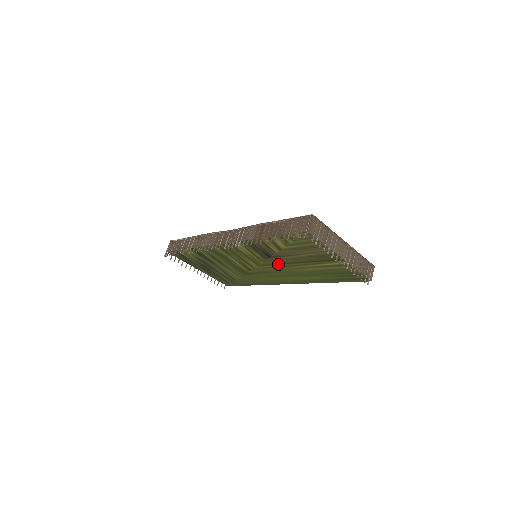
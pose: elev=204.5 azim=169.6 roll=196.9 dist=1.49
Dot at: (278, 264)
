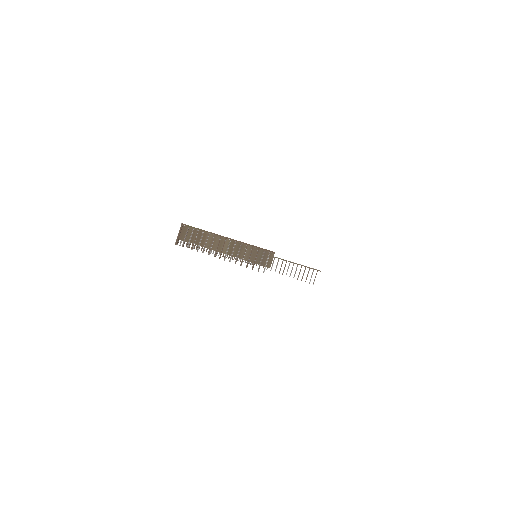
Dot at: occluded
